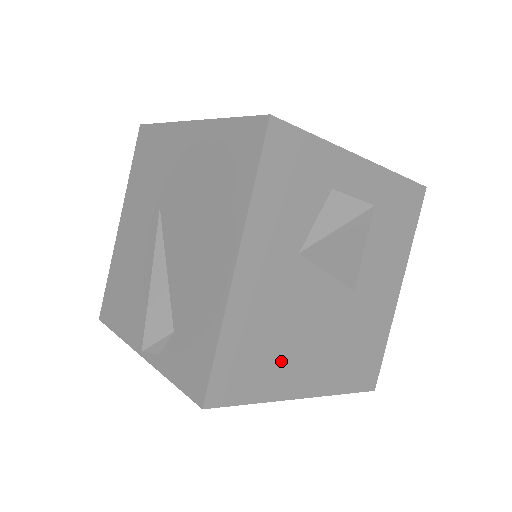
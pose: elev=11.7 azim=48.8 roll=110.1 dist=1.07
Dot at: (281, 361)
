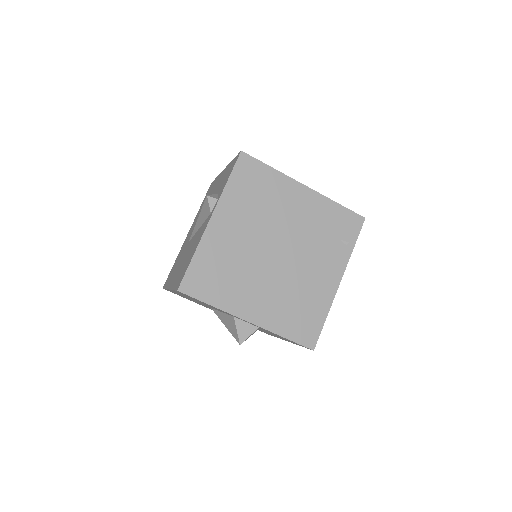
Dot at: occluded
